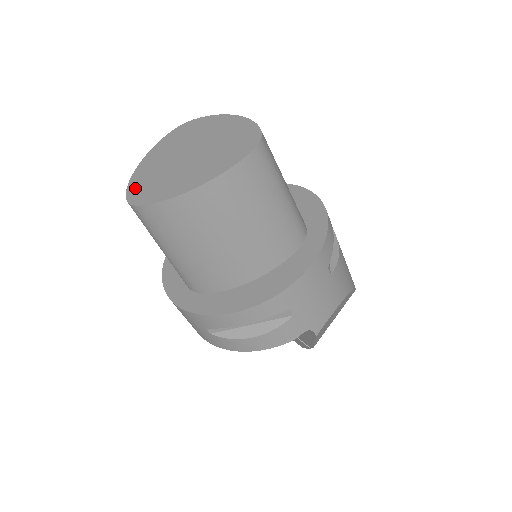
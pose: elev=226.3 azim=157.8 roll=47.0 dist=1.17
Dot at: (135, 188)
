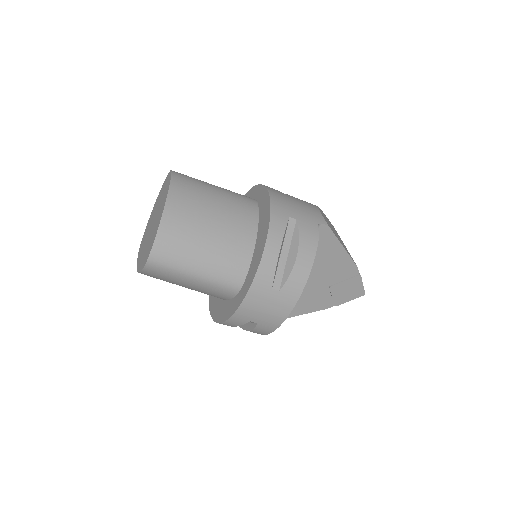
Dot at: (143, 263)
